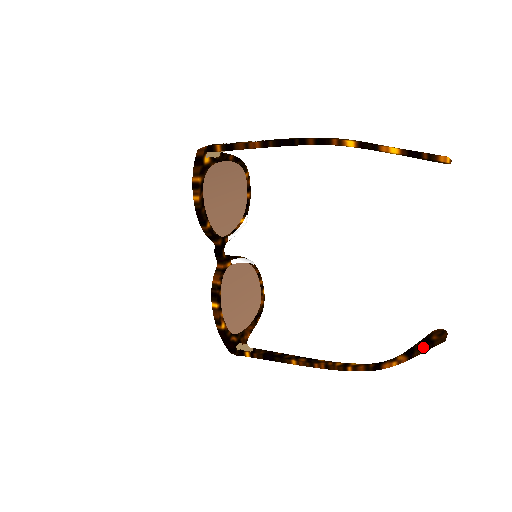
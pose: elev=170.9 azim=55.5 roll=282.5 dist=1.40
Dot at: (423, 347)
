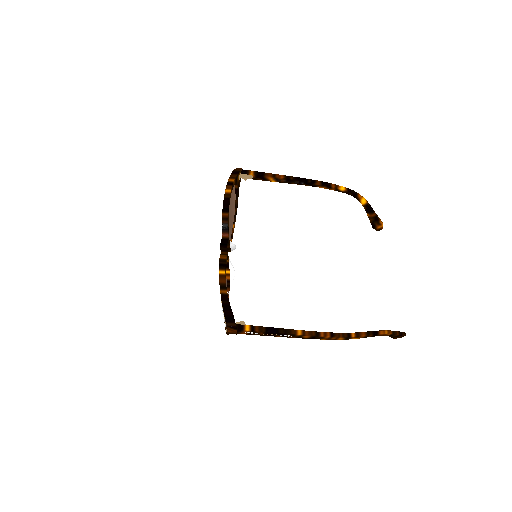
Dot at: (397, 331)
